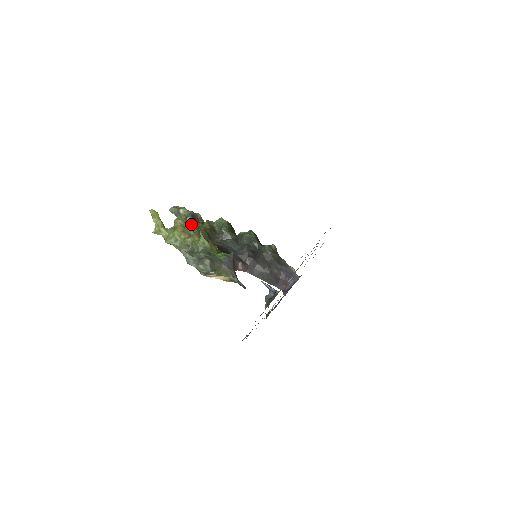
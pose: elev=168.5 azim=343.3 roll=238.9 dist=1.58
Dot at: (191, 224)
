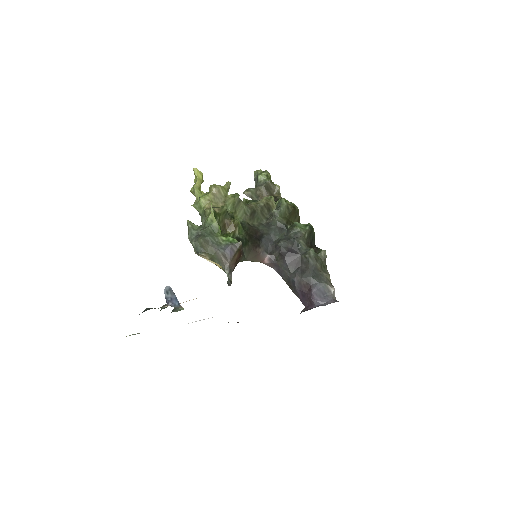
Dot at: (261, 194)
